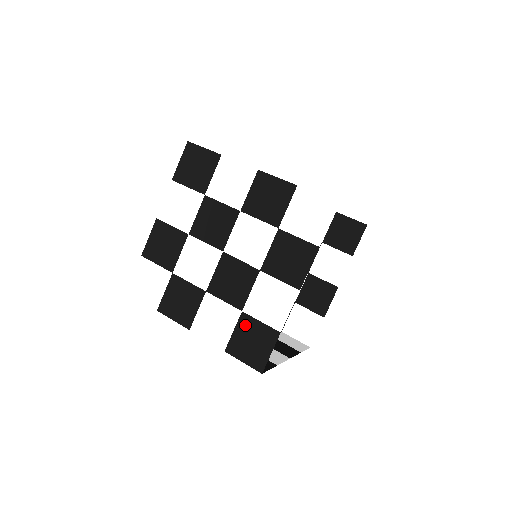
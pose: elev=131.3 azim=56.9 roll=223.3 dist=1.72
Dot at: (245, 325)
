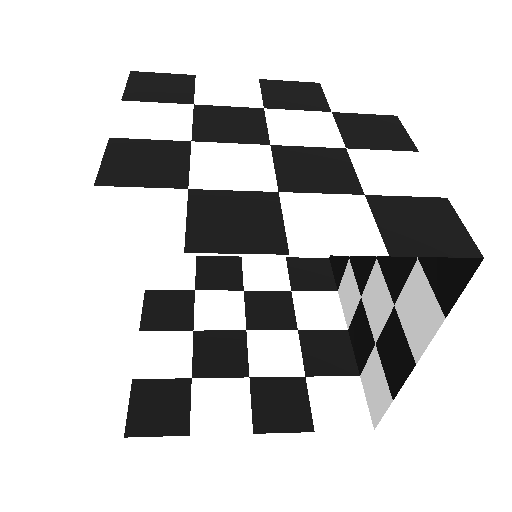
Dot at: (387, 208)
